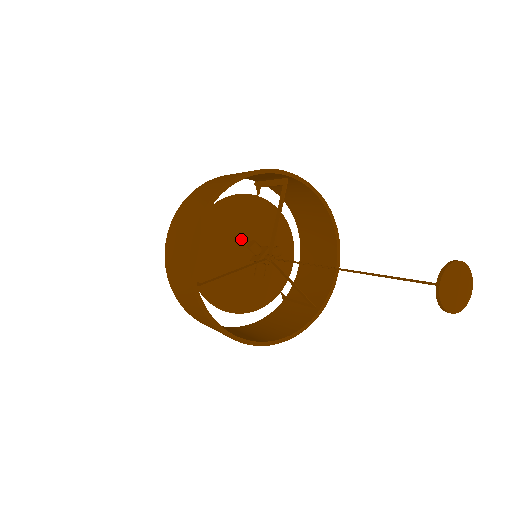
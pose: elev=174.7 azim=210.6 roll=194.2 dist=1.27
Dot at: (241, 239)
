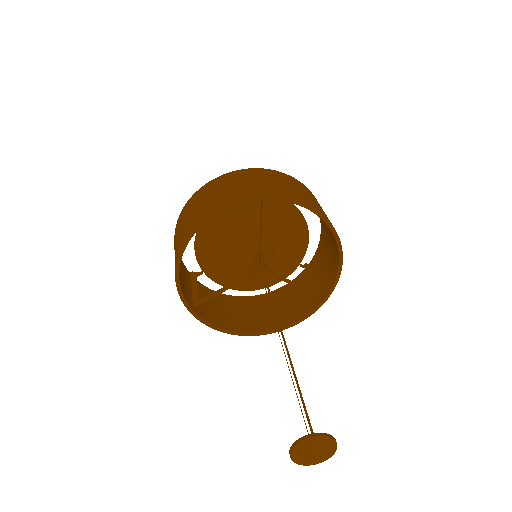
Dot at: (245, 234)
